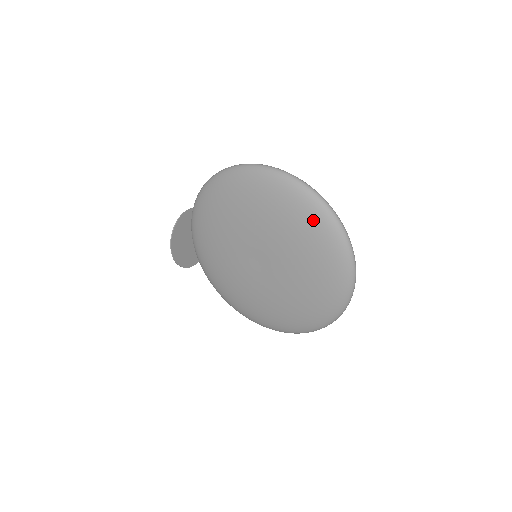
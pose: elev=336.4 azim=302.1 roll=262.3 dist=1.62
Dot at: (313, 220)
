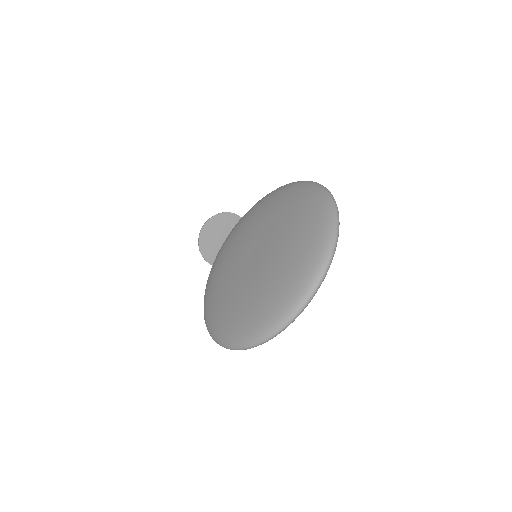
Dot at: (317, 219)
